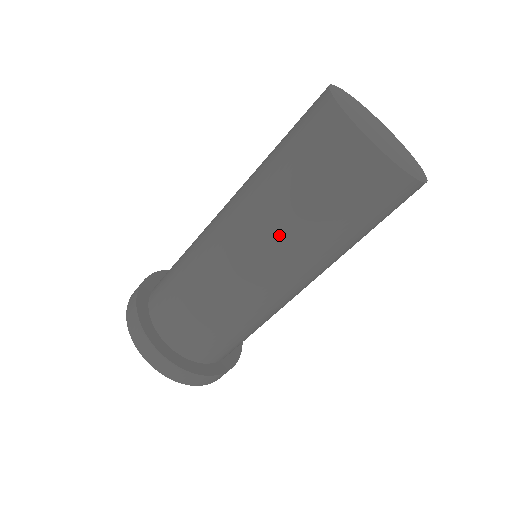
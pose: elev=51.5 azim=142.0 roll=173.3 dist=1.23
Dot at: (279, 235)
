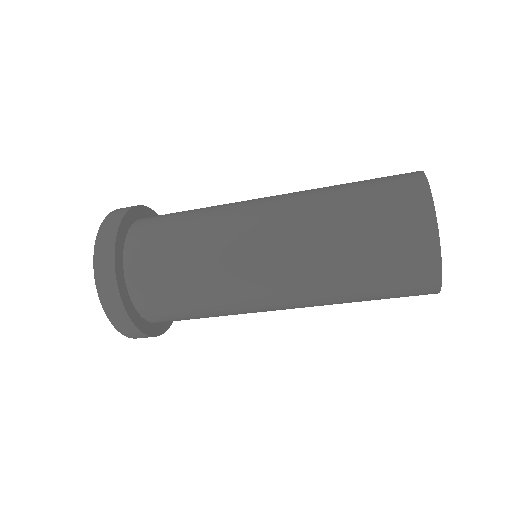
Dot at: (309, 245)
